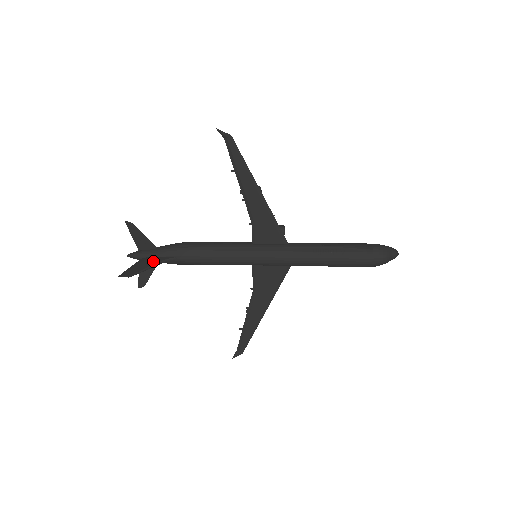
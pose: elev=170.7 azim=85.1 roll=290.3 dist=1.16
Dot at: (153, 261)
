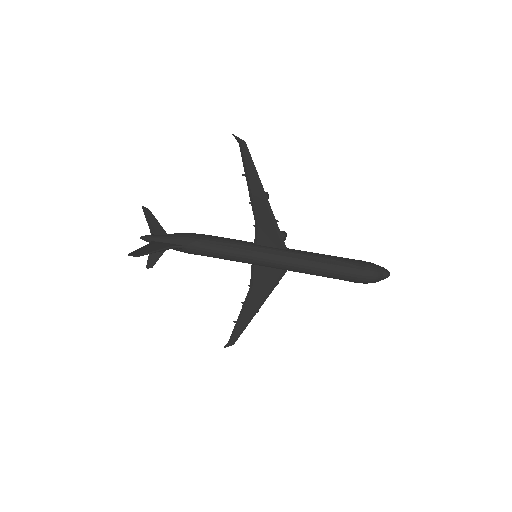
Dot at: (161, 246)
